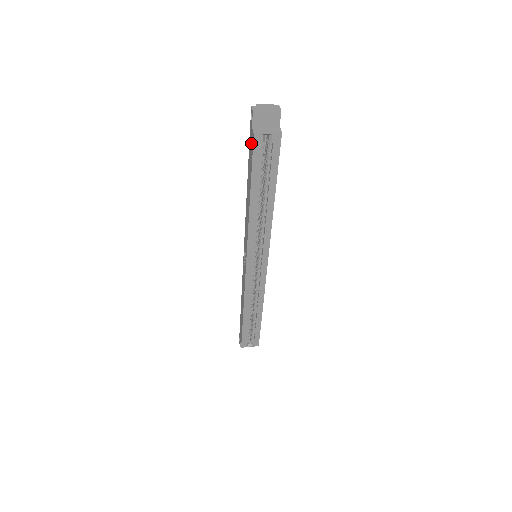
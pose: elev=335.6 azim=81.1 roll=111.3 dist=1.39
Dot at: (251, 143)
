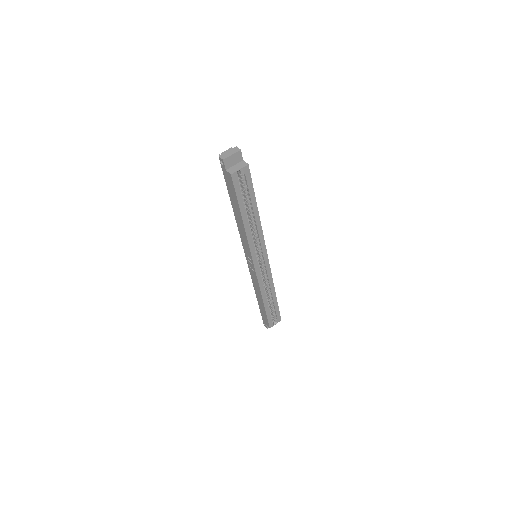
Dot at: (229, 181)
